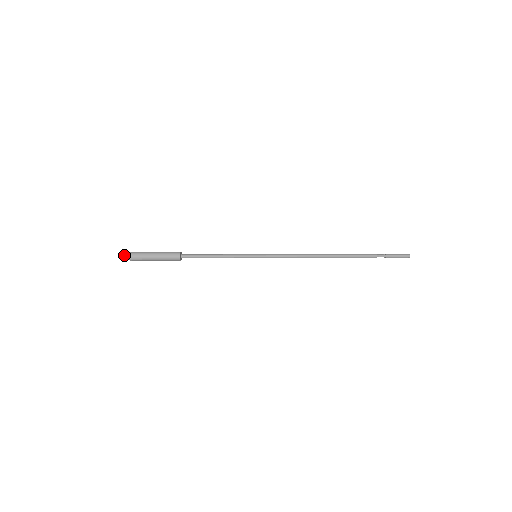
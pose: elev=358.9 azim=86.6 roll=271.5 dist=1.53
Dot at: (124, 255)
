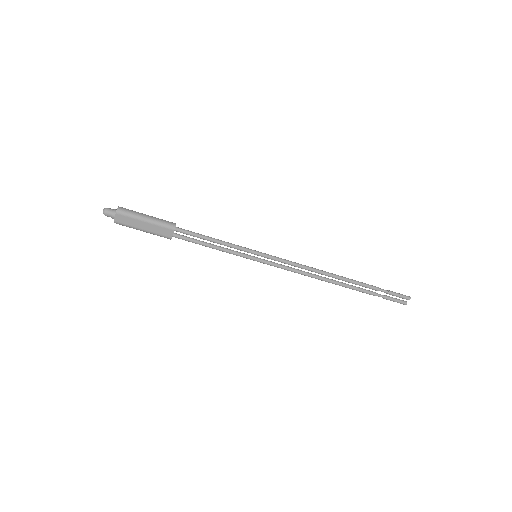
Dot at: (110, 208)
